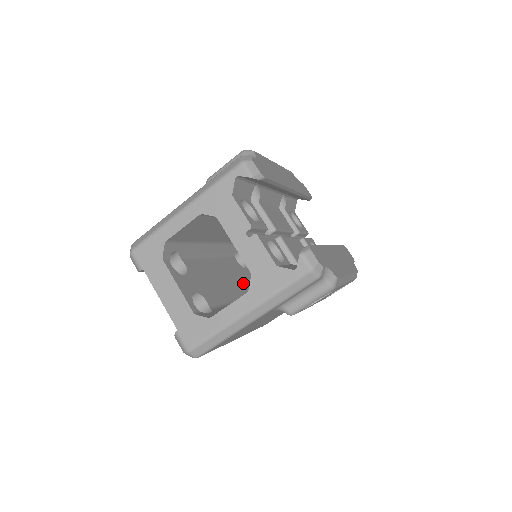
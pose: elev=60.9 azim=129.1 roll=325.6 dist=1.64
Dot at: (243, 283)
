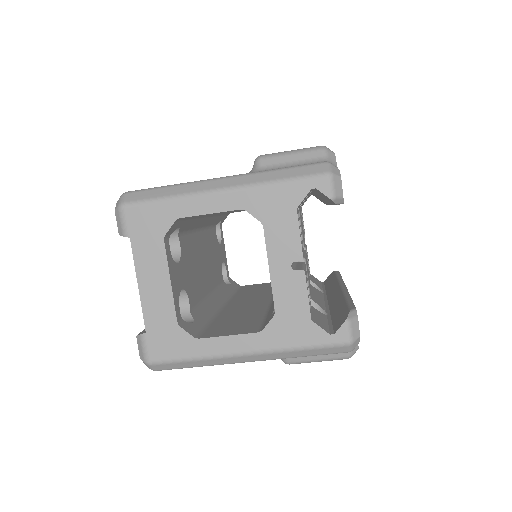
Dot at: (216, 266)
